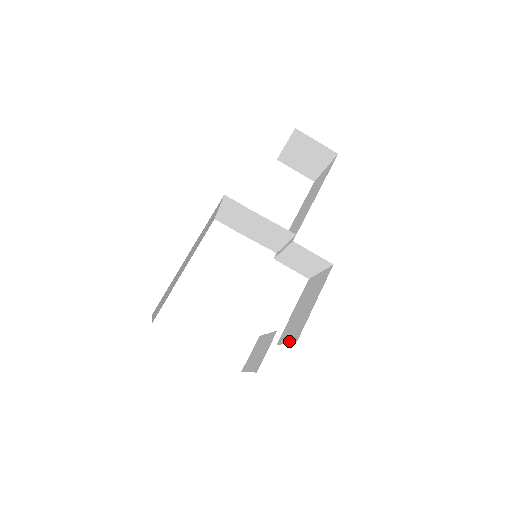
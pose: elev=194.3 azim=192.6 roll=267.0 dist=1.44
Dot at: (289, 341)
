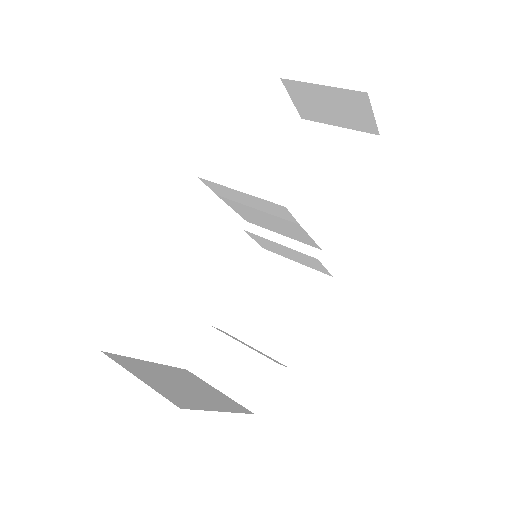
Dot at: (263, 351)
